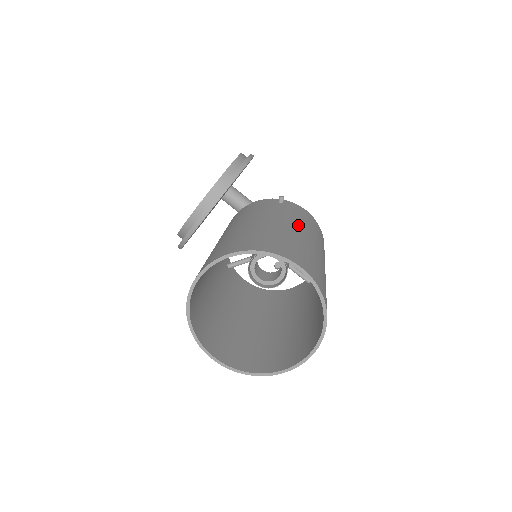
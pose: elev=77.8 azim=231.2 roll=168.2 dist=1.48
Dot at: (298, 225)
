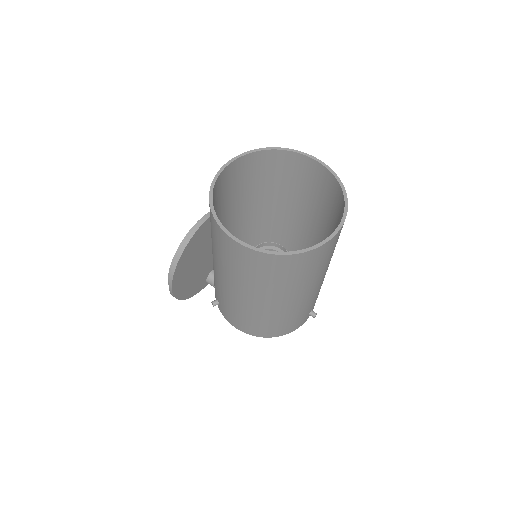
Dot at: (295, 218)
